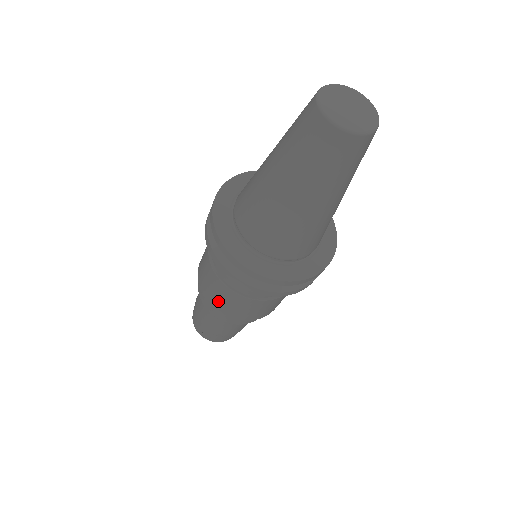
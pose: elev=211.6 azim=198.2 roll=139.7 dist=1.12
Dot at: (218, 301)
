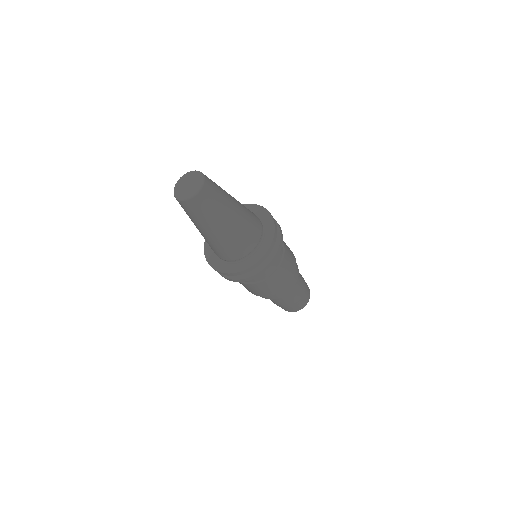
Dot at: (258, 293)
